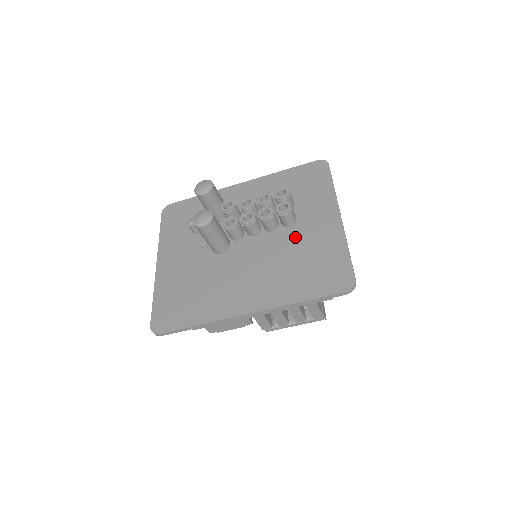
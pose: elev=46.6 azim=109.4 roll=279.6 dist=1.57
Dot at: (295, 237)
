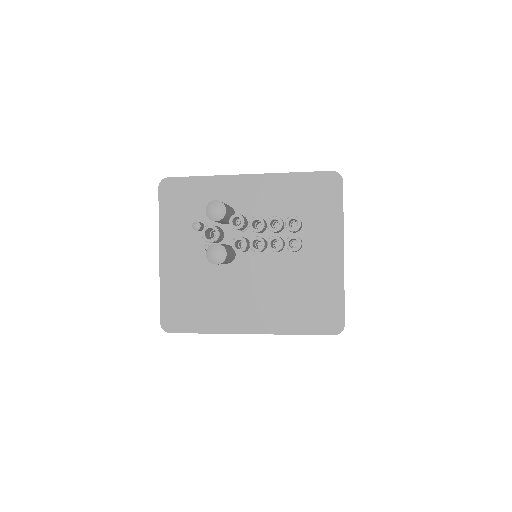
Dot at: (298, 265)
